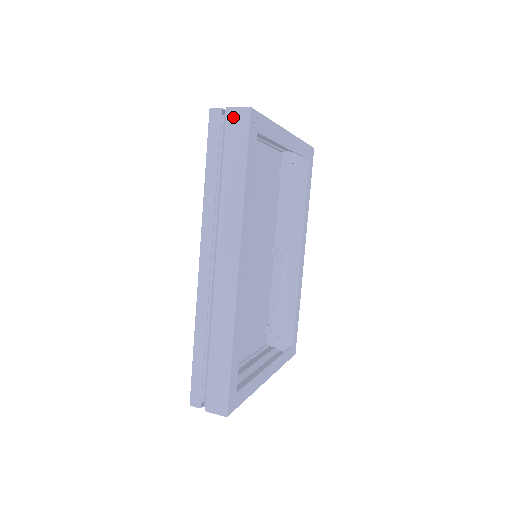
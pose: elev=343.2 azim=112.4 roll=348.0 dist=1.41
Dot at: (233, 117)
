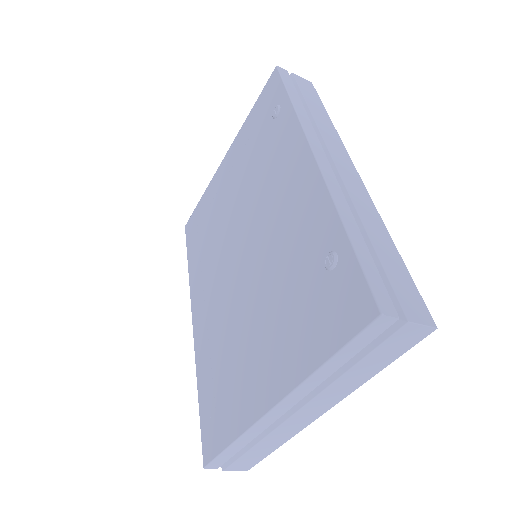
Dot at: (301, 80)
